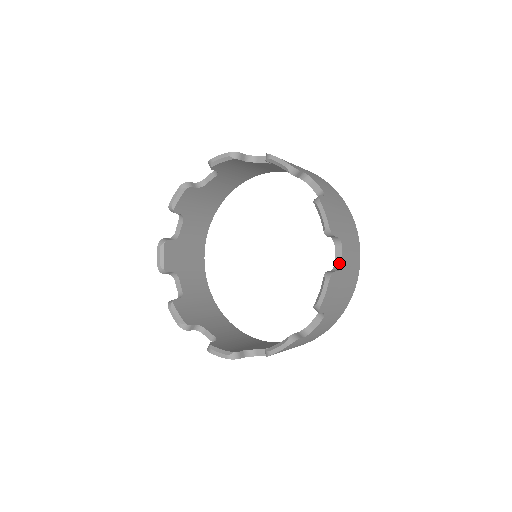
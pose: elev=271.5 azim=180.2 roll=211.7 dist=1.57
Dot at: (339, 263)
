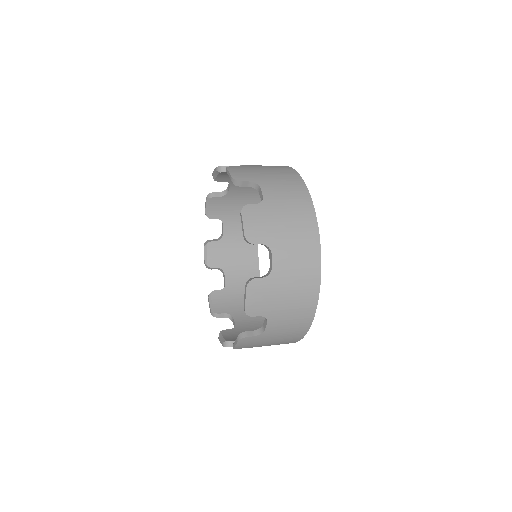
Dot at: (262, 200)
